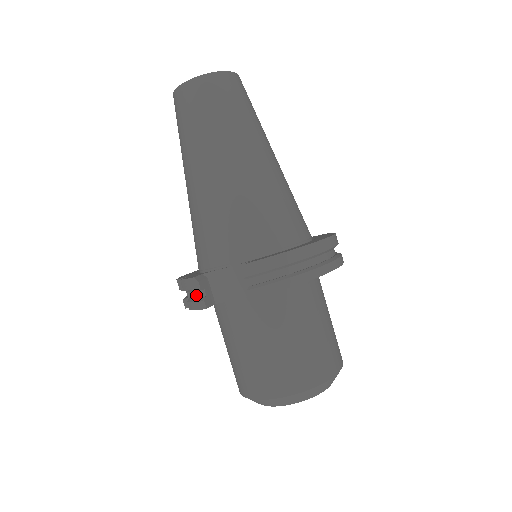
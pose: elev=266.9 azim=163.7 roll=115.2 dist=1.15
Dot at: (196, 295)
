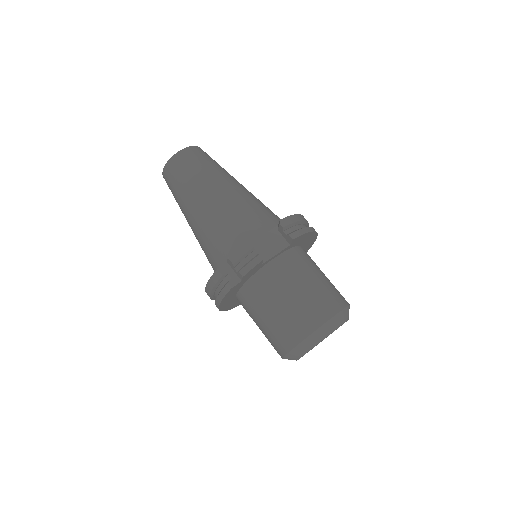
Dot at: (246, 261)
